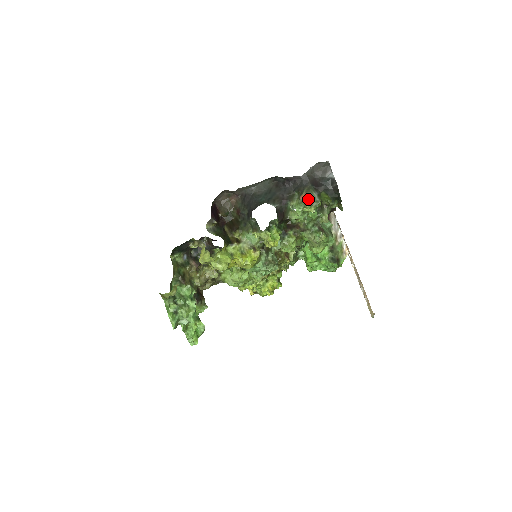
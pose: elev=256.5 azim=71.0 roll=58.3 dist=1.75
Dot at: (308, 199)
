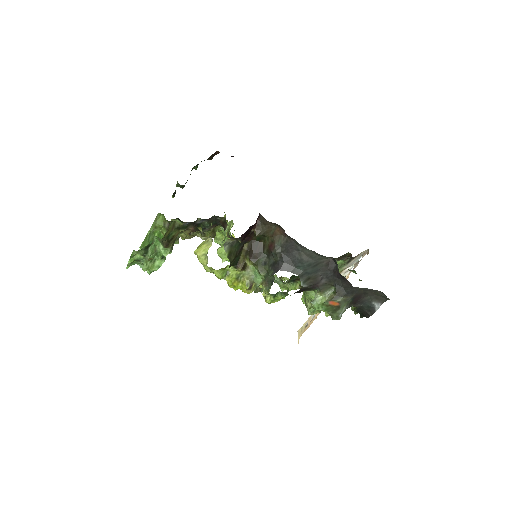
Dot at: (334, 309)
